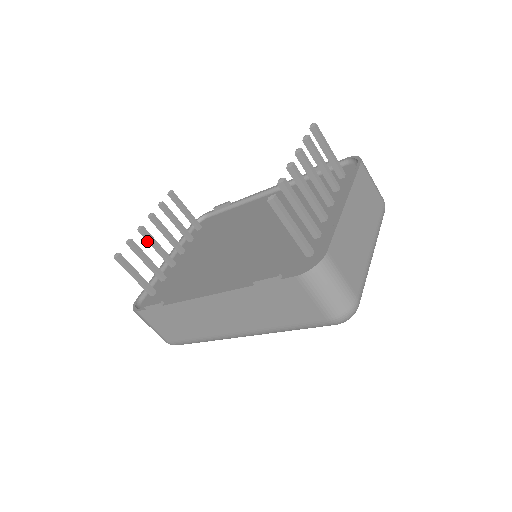
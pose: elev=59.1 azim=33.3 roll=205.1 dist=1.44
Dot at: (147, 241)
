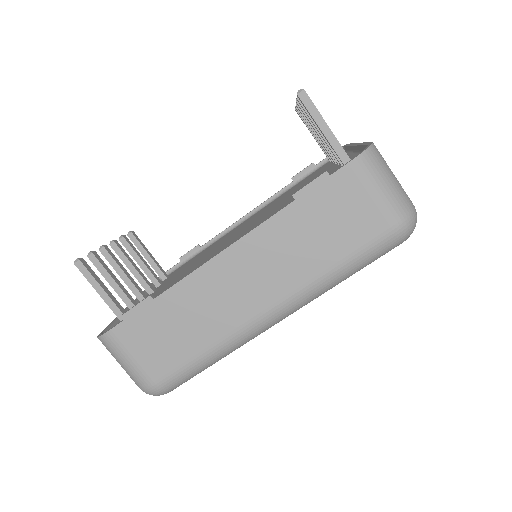
Dot at: occluded
